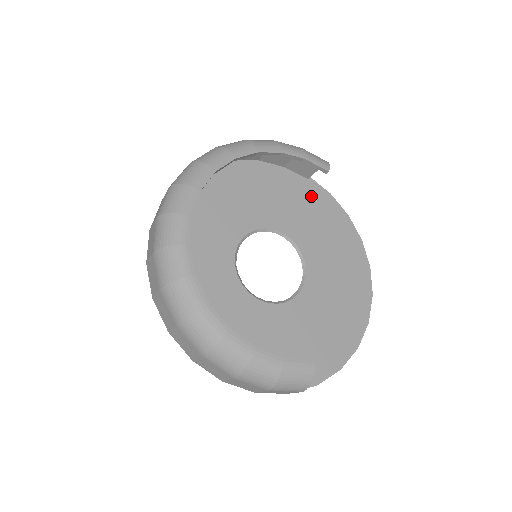
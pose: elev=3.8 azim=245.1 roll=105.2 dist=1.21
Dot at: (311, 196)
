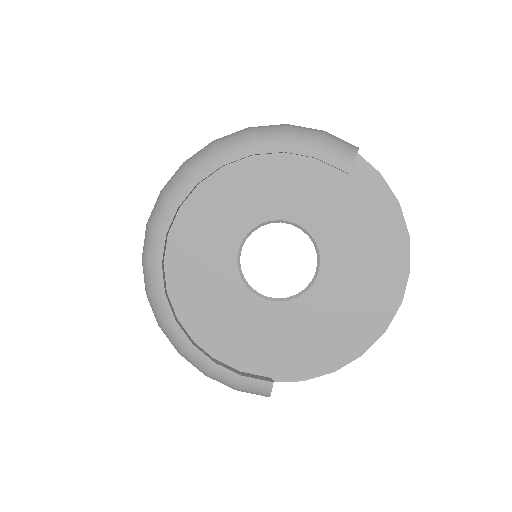
Dot at: (350, 178)
